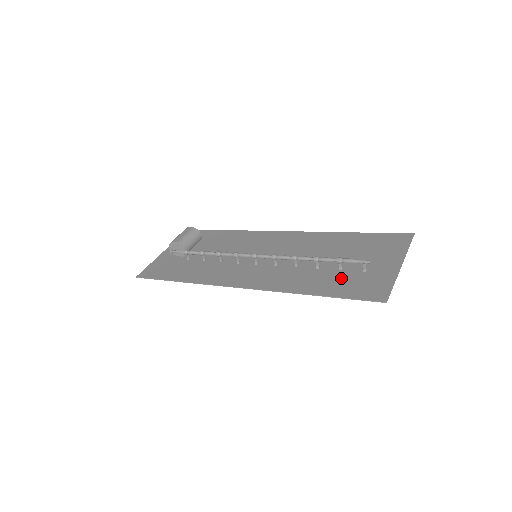
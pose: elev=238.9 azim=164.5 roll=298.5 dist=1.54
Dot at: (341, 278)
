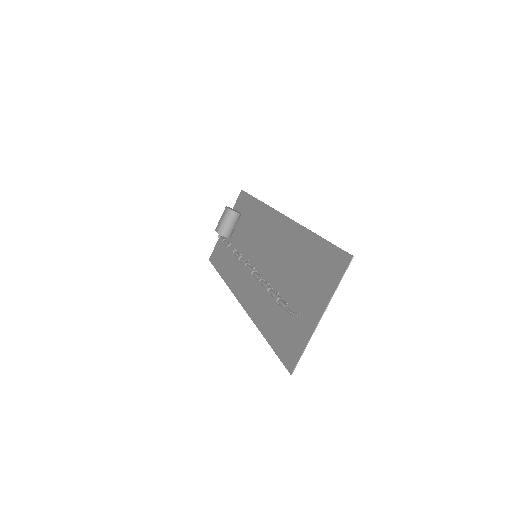
Dot at: (283, 319)
